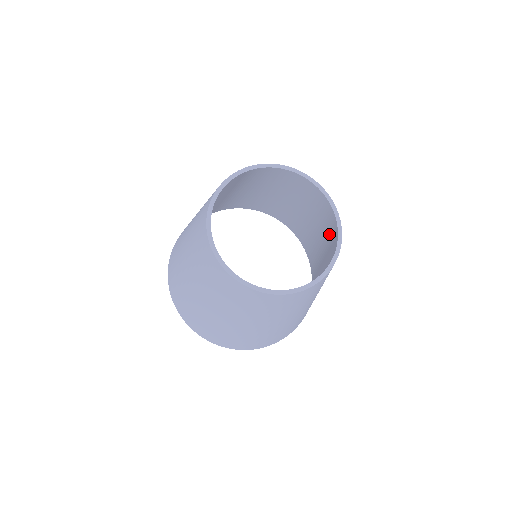
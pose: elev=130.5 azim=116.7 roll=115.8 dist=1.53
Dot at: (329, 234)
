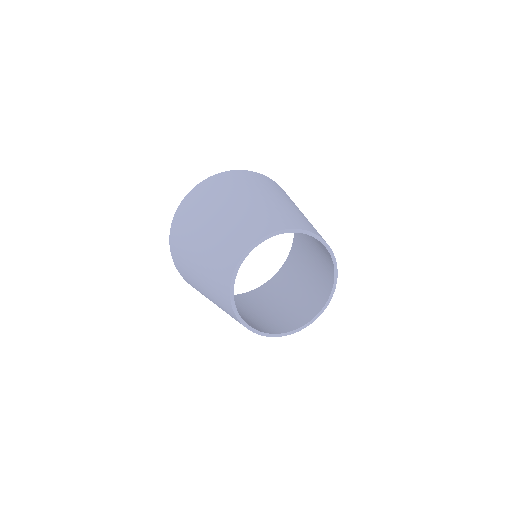
Dot at: (323, 252)
